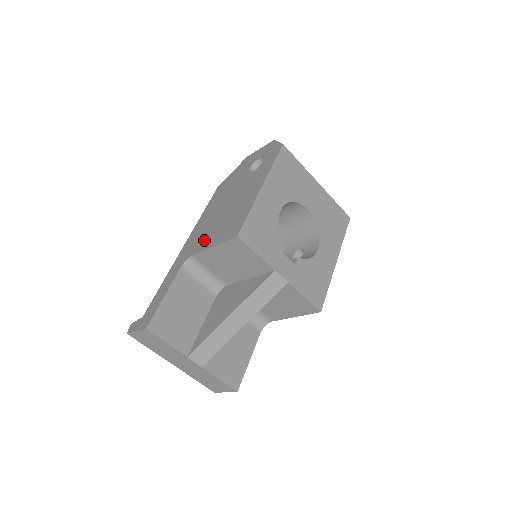
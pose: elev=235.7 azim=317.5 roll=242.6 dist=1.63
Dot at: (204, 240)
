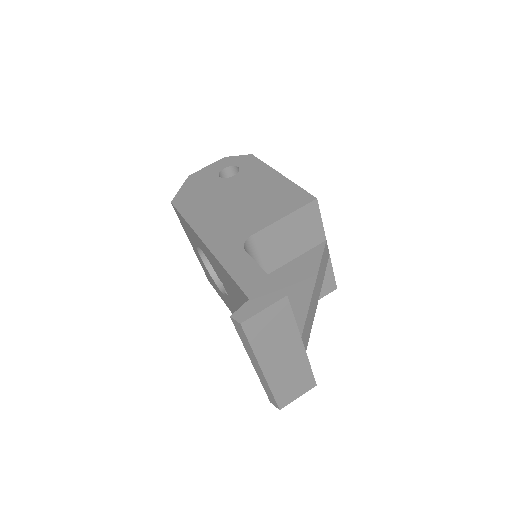
Dot at: (250, 222)
